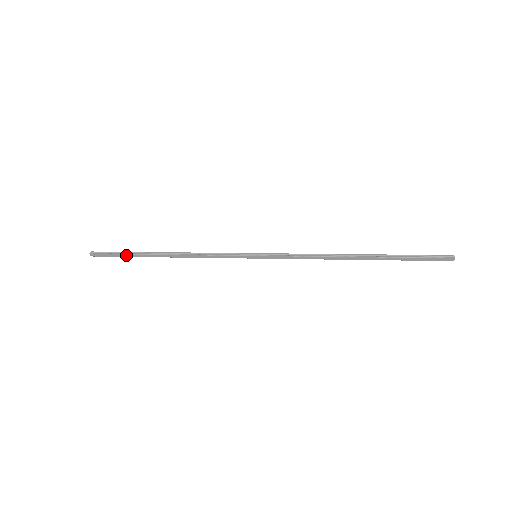
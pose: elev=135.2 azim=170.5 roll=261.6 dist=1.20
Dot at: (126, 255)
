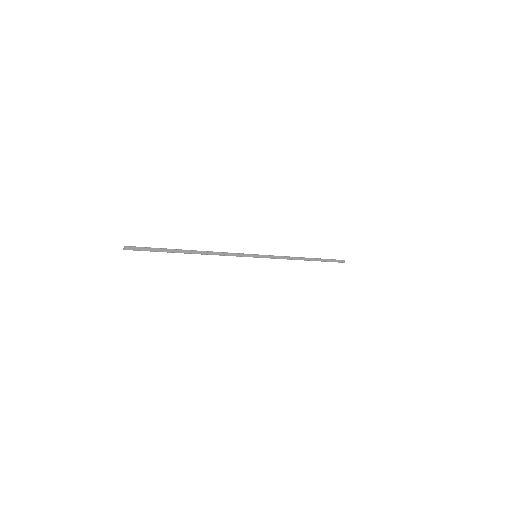
Dot at: (161, 249)
